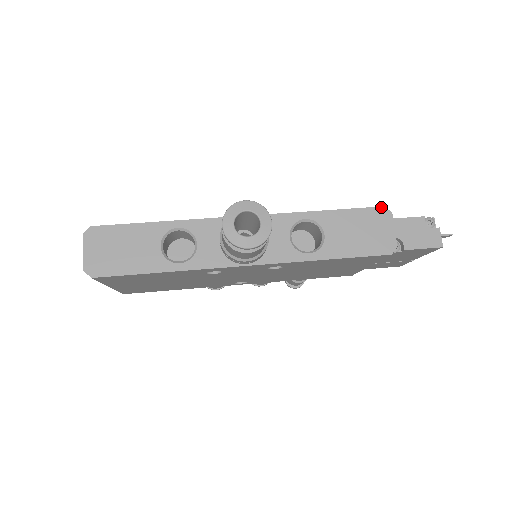
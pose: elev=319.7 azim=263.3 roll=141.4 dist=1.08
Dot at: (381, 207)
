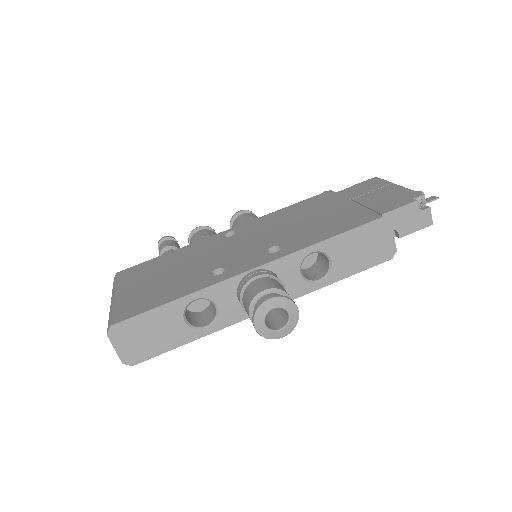
Dot at: (381, 218)
